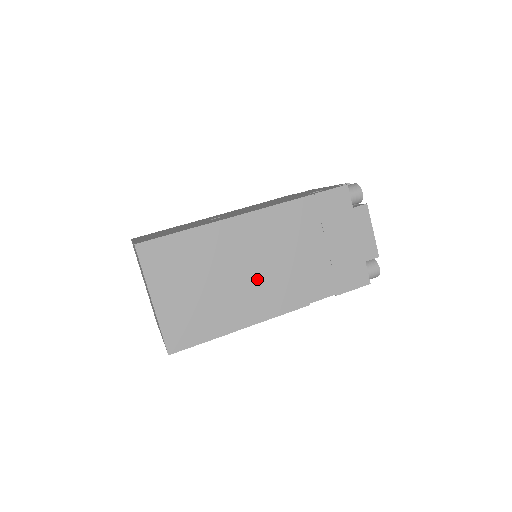
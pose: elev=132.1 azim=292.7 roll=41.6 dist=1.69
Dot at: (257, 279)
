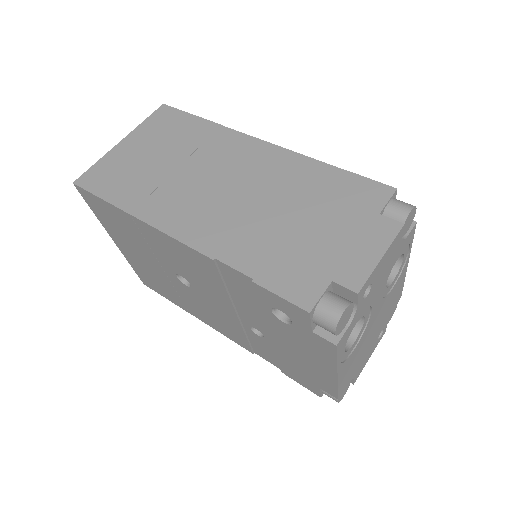
Dot at: (202, 192)
